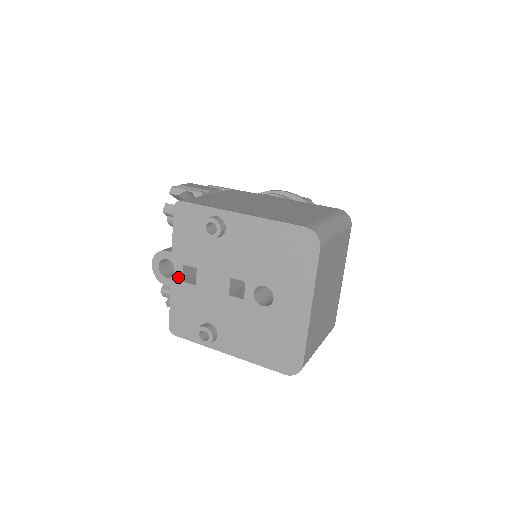
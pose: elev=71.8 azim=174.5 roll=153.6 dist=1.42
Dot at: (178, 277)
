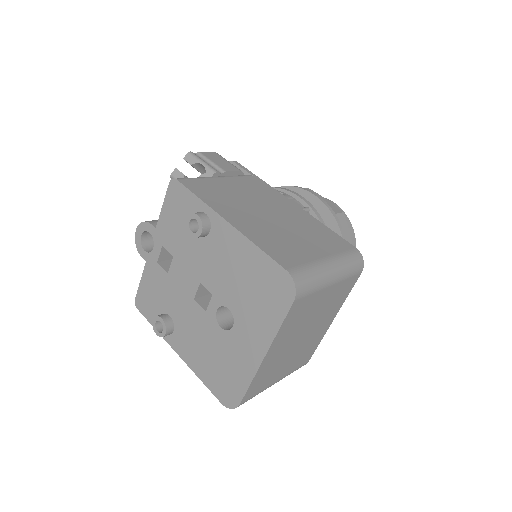
Dot at: (155, 256)
